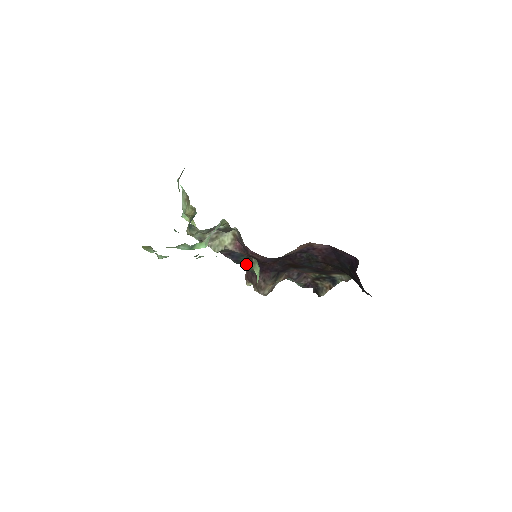
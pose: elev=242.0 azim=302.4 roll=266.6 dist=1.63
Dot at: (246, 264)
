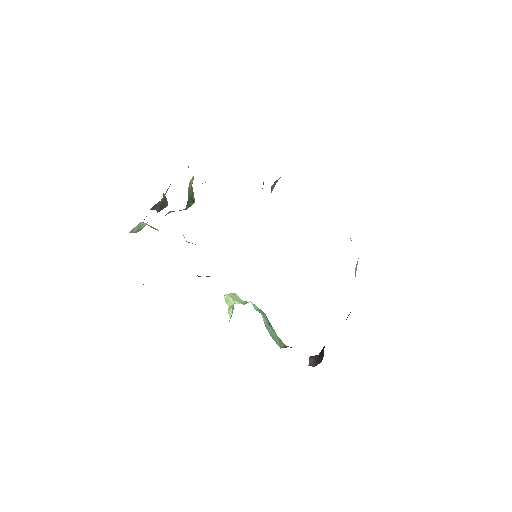
Dot at: occluded
